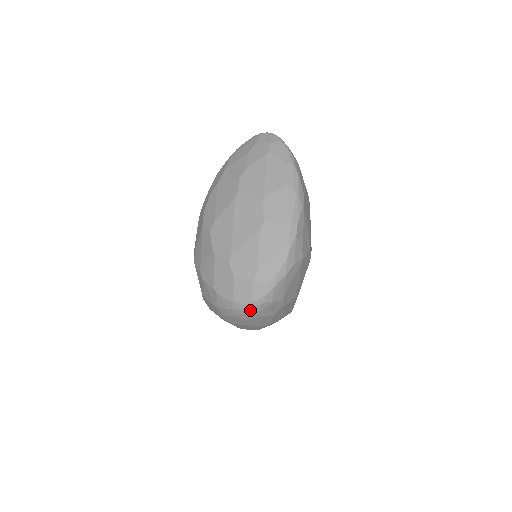
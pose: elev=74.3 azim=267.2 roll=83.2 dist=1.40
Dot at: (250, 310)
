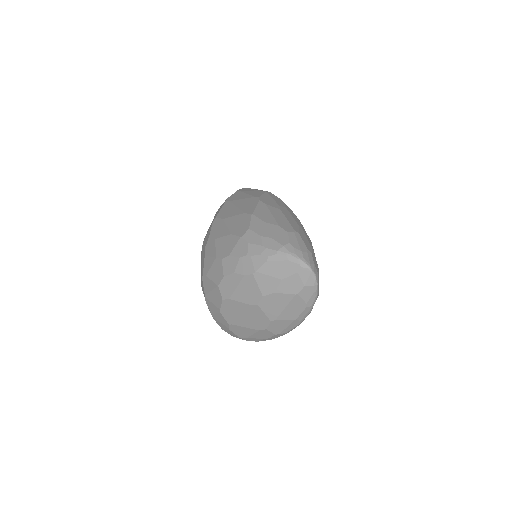
Dot at: occluded
